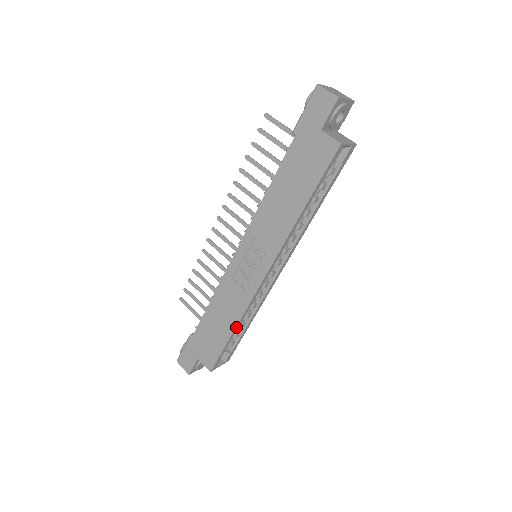
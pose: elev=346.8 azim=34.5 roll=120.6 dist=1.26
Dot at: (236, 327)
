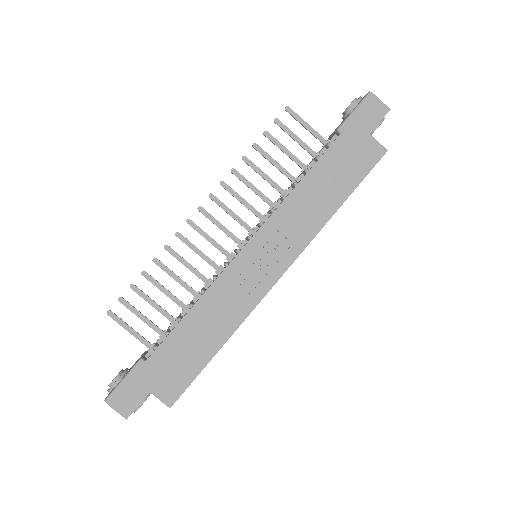
Dot at: (226, 341)
